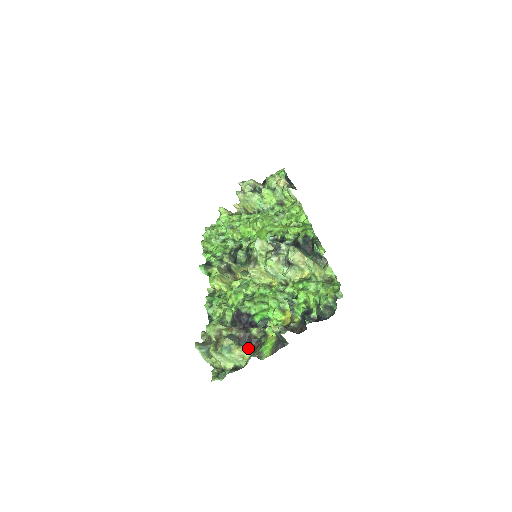
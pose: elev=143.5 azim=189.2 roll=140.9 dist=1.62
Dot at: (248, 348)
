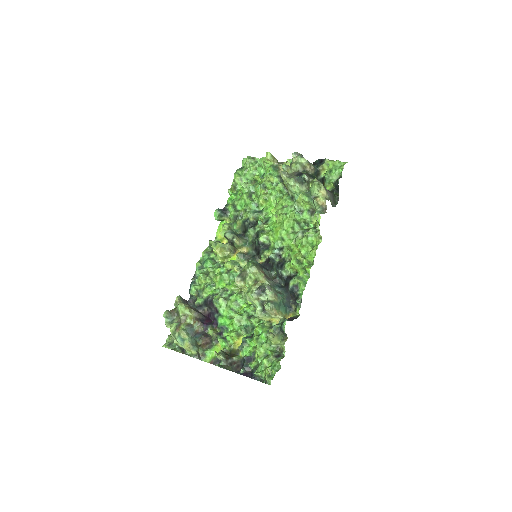
Dot at: (202, 337)
